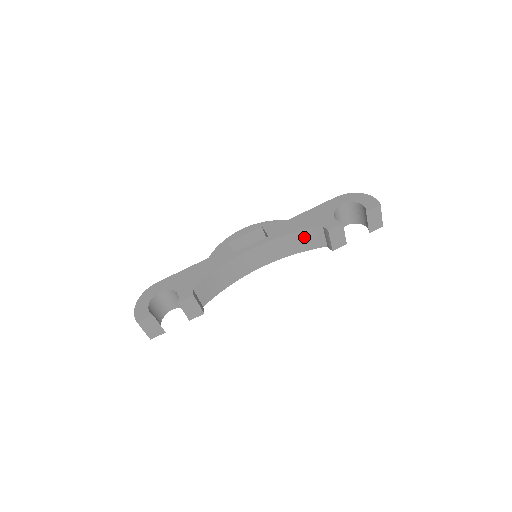
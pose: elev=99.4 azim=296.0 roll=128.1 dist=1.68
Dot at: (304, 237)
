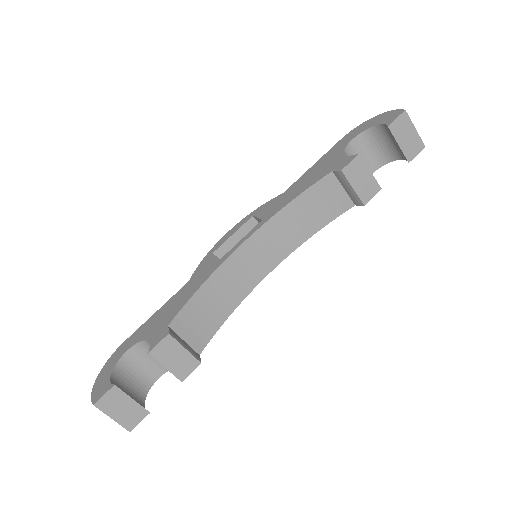
Dot at: (314, 201)
